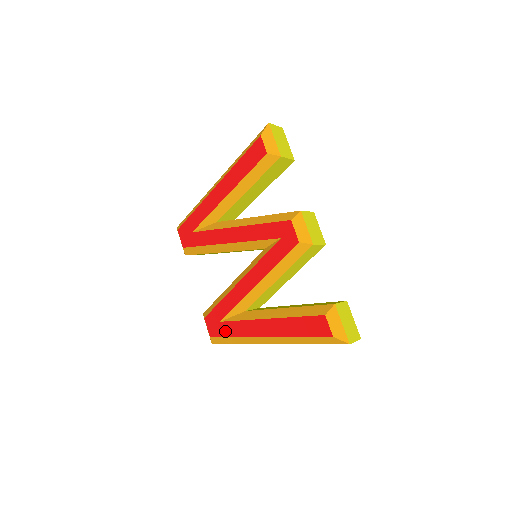
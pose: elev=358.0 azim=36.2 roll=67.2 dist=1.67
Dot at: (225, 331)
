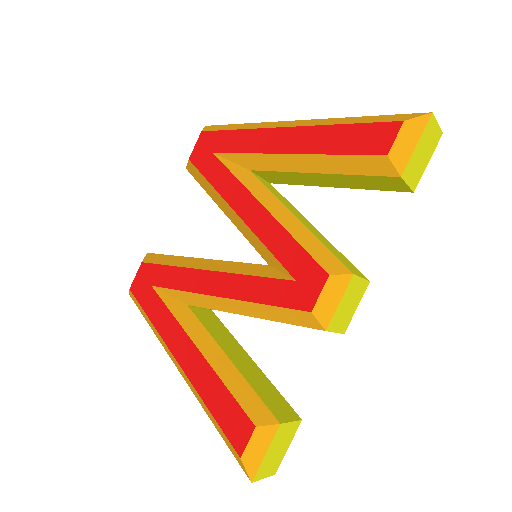
Dot at: (147, 302)
